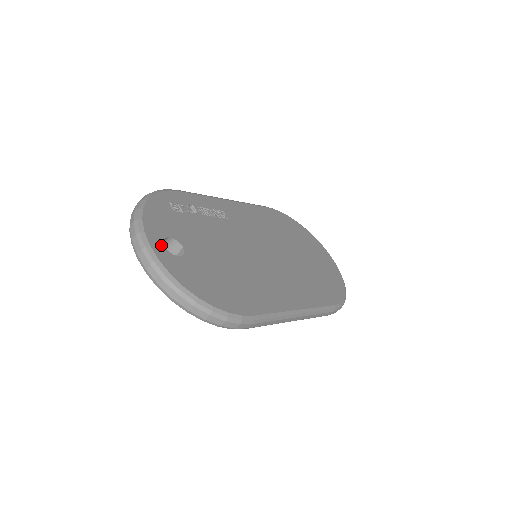
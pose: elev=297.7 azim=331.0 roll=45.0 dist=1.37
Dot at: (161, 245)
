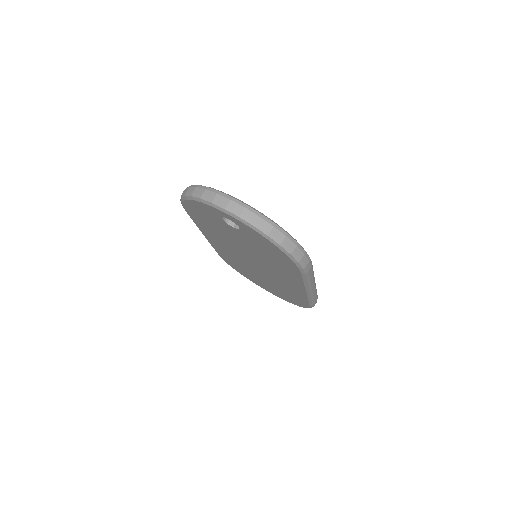
Dot at: occluded
